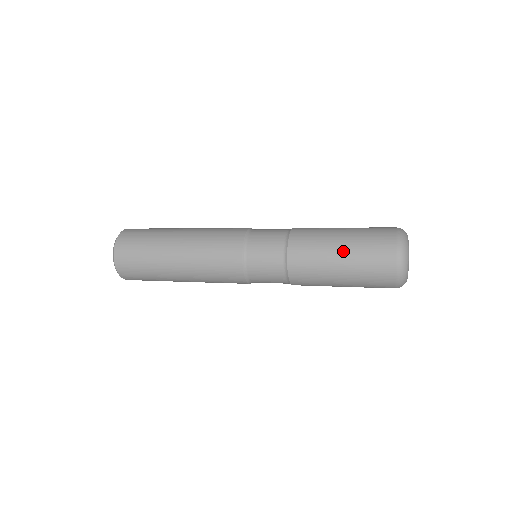
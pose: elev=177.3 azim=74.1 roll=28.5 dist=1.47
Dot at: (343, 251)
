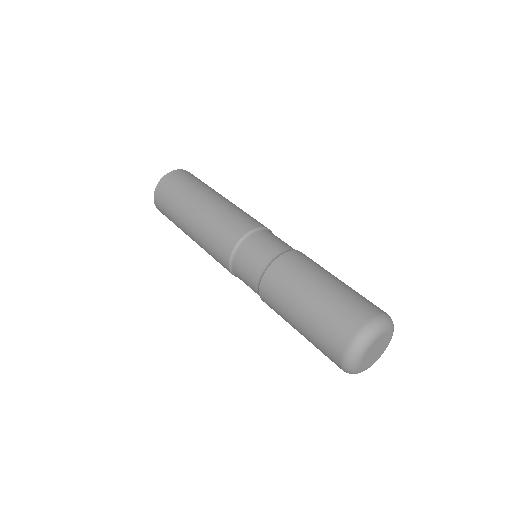
Dot at: (299, 328)
